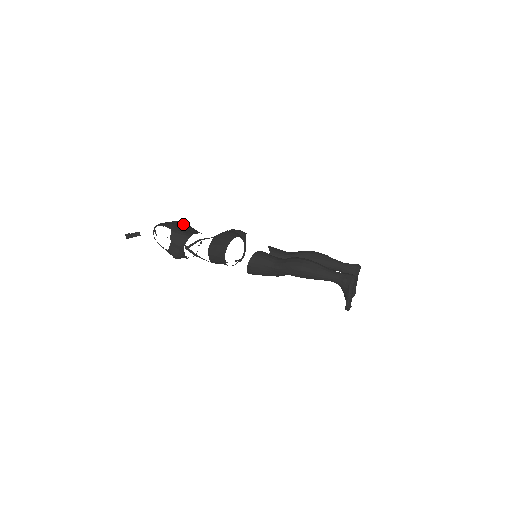
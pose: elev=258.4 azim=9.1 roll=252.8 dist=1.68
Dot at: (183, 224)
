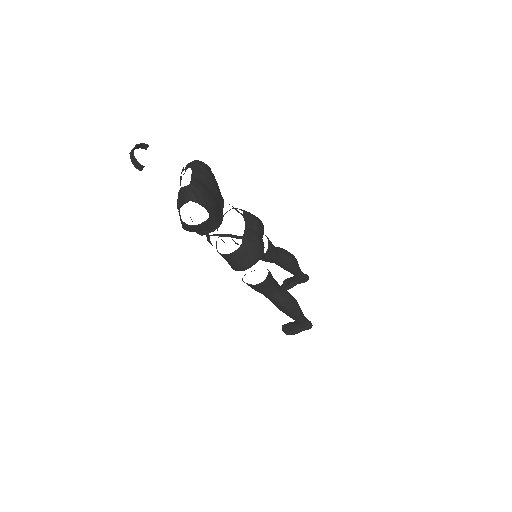
Dot at: (216, 188)
